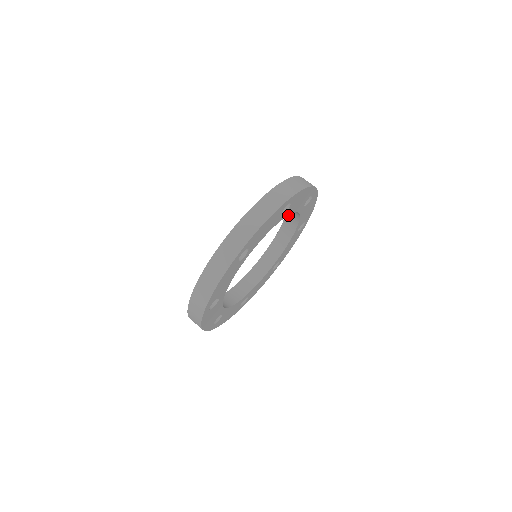
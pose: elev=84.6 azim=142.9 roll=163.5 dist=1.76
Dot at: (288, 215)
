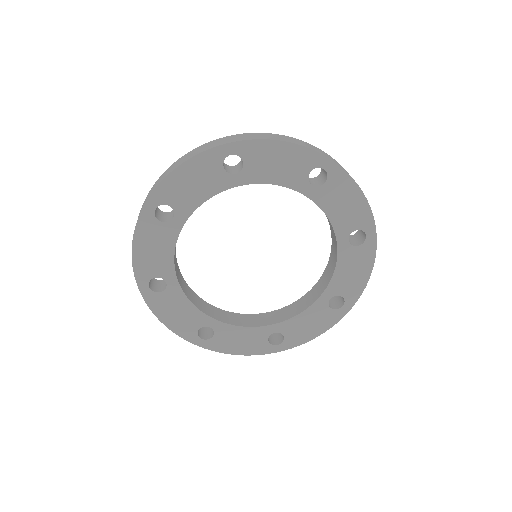
Dot at: (328, 266)
